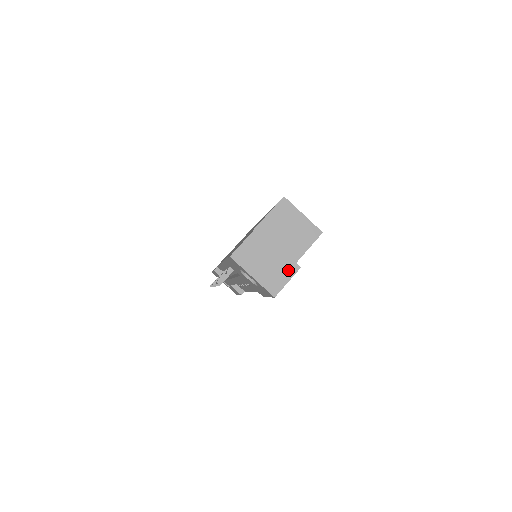
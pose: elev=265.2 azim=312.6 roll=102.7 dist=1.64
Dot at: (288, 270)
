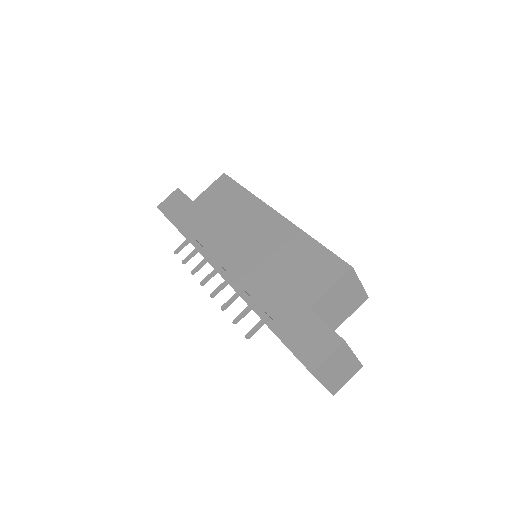
Dot at: (352, 371)
